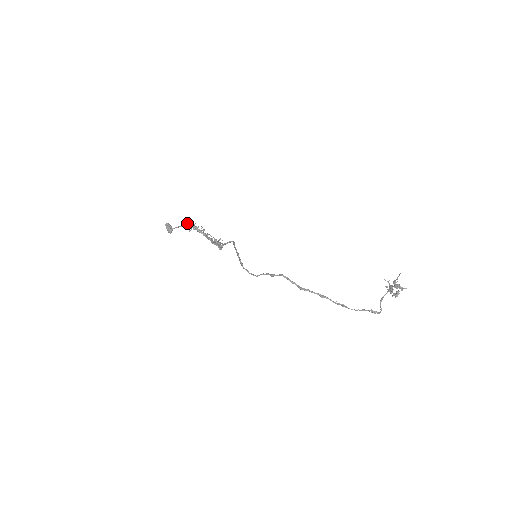
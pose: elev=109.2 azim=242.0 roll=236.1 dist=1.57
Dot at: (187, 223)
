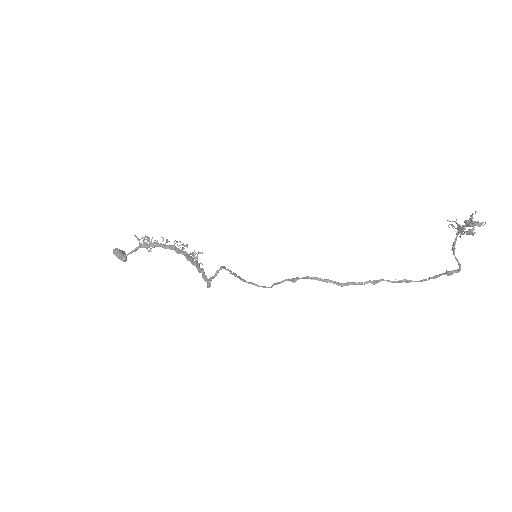
Dot at: (140, 243)
